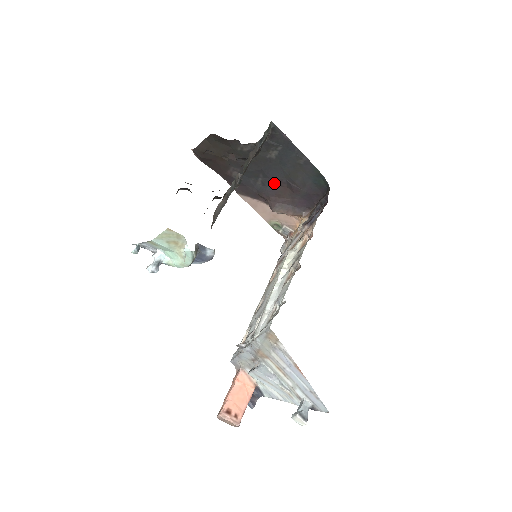
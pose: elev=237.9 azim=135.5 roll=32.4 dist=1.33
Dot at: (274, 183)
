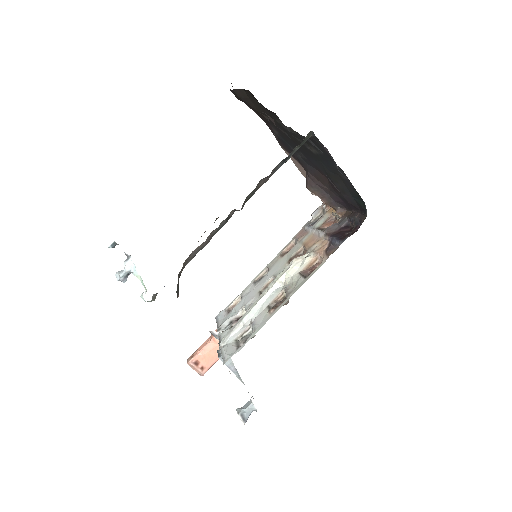
Dot at: (314, 166)
